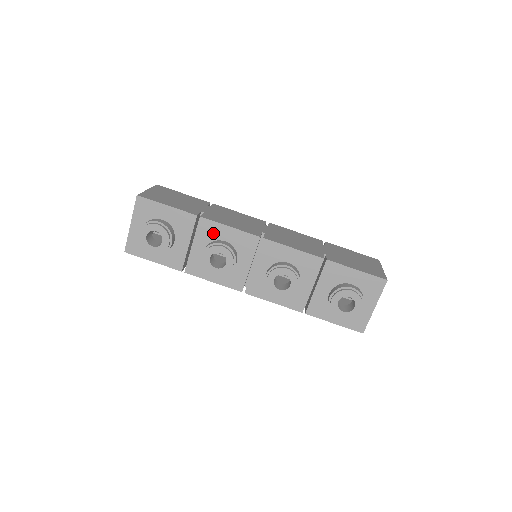
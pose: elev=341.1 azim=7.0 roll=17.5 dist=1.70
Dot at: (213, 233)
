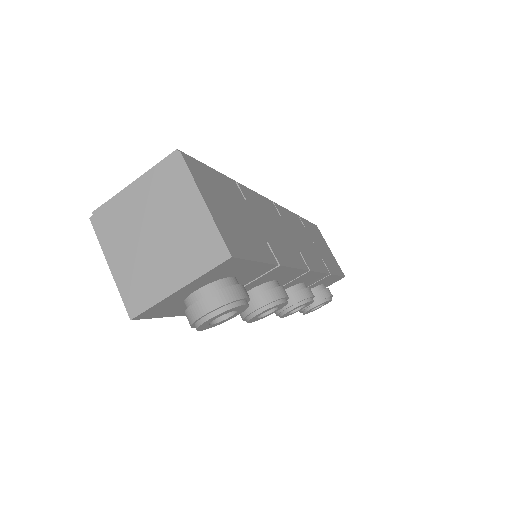
Dot at: (273, 276)
